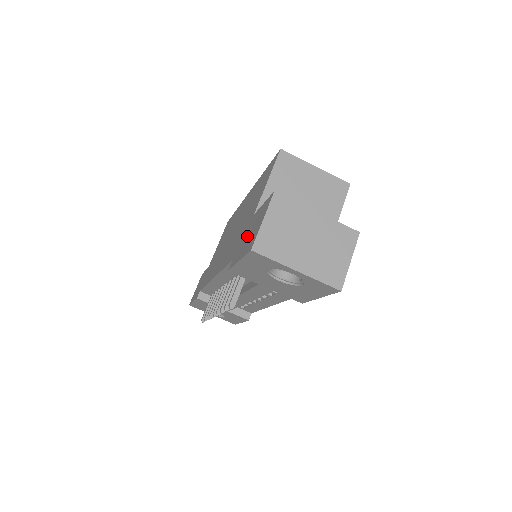
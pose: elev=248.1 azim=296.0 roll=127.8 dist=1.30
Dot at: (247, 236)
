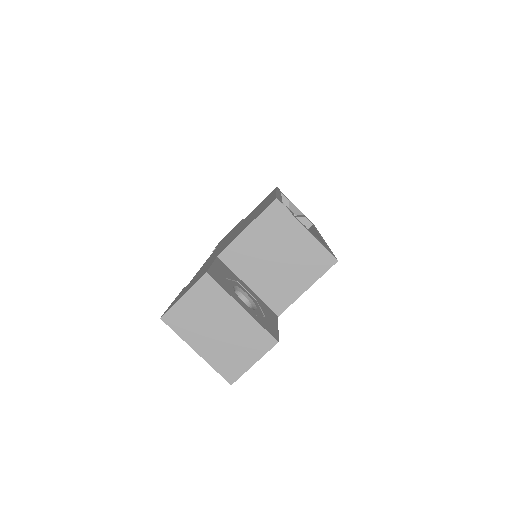
Dot at: (193, 281)
